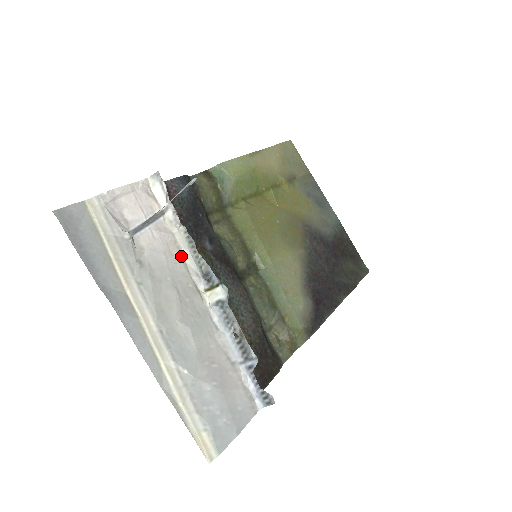
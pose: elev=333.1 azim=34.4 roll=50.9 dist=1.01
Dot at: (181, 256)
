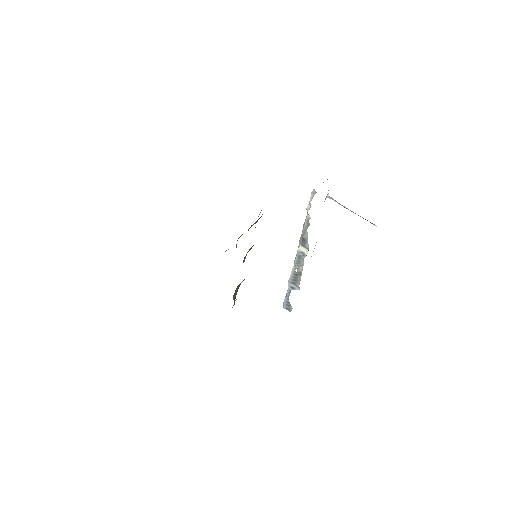
Dot at: occluded
